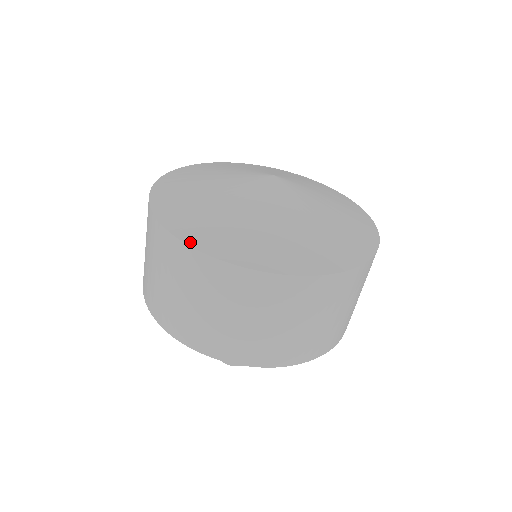
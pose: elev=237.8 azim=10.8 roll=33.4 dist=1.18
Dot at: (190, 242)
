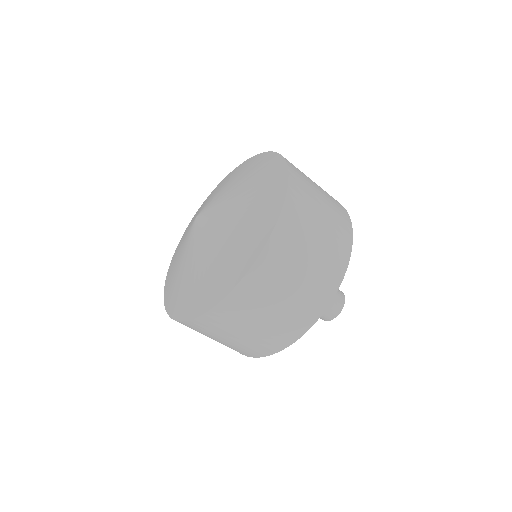
Dot at: (232, 286)
